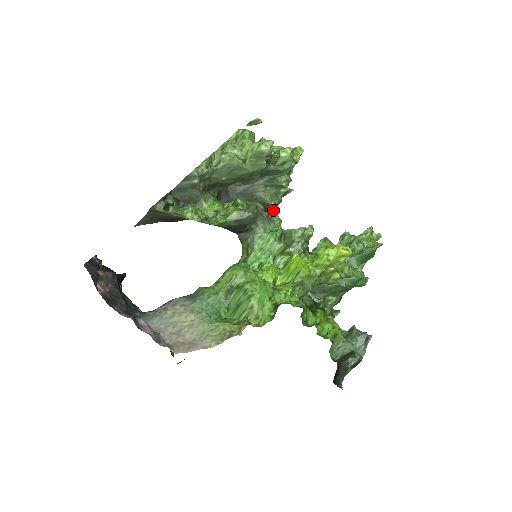
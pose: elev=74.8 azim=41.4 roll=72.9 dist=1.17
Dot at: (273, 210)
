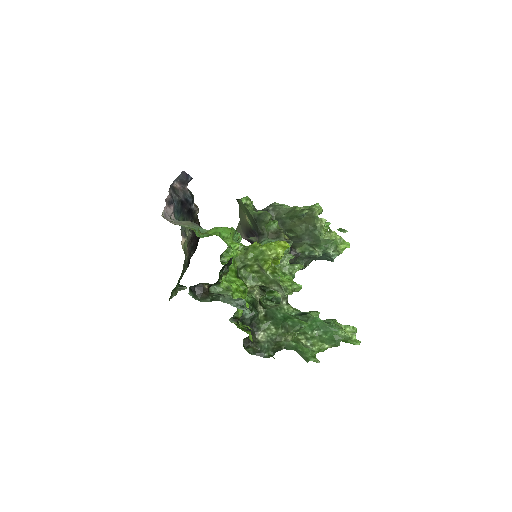
Dot at: (289, 241)
